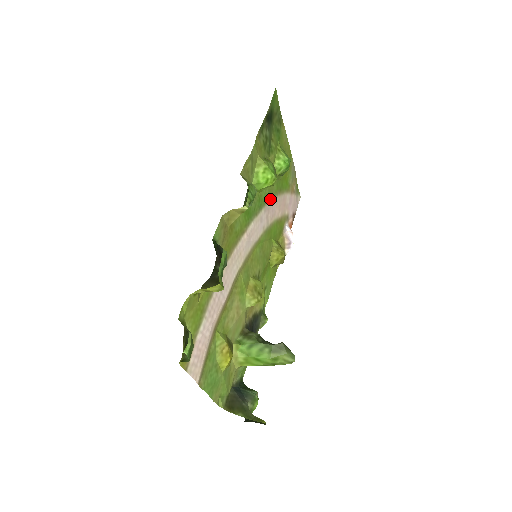
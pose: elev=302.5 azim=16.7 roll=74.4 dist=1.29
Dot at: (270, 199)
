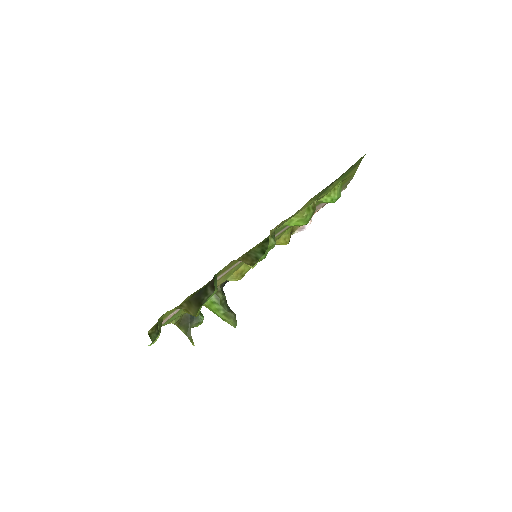
Dot at: occluded
